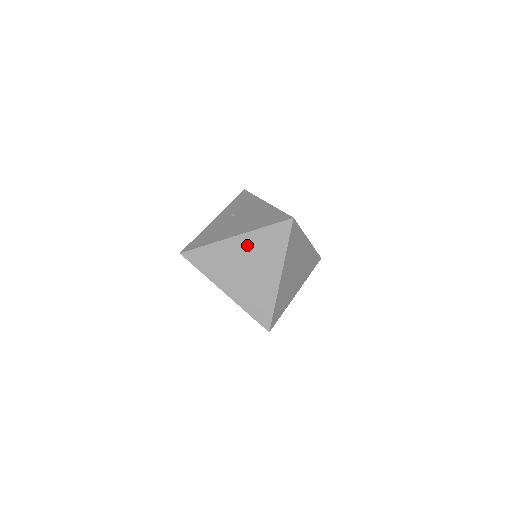
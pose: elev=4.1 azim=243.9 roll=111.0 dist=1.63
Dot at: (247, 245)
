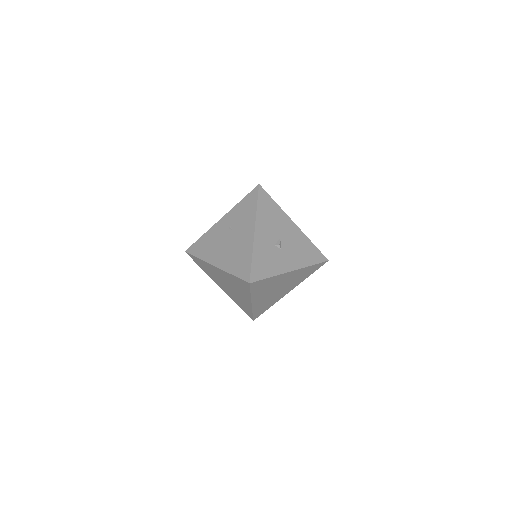
Dot at: (224, 275)
